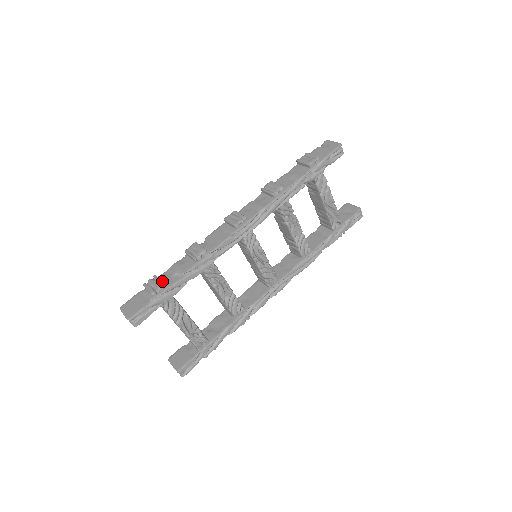
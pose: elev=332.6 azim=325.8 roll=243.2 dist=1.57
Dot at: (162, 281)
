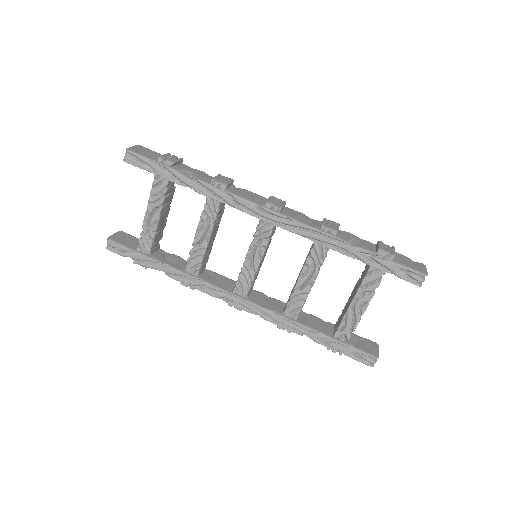
Dot at: (179, 165)
